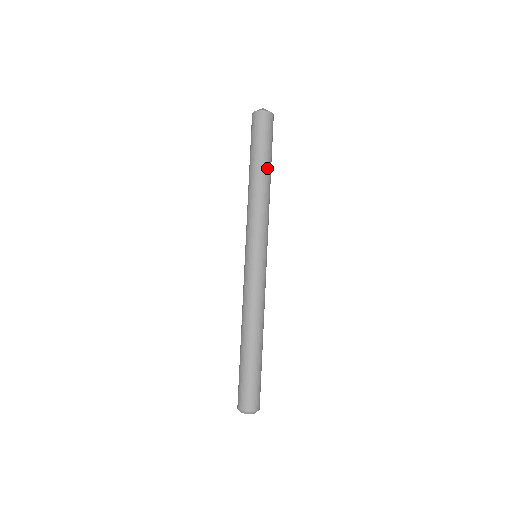
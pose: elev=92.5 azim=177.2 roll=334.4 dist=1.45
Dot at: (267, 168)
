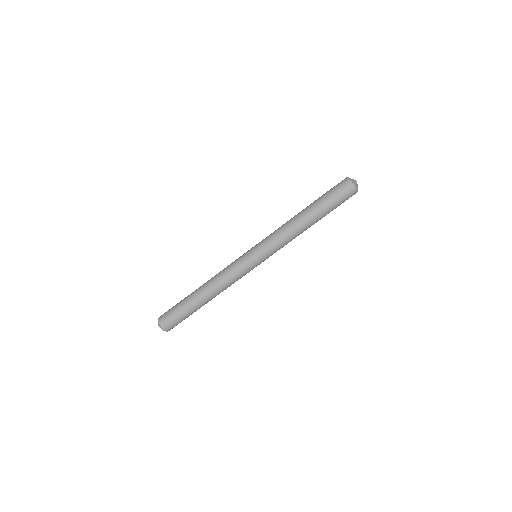
Dot at: occluded
